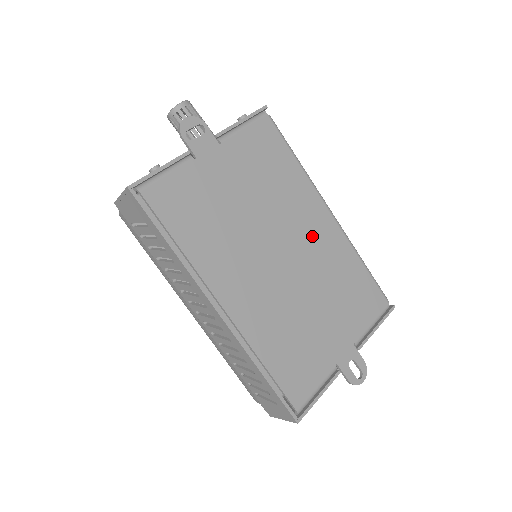
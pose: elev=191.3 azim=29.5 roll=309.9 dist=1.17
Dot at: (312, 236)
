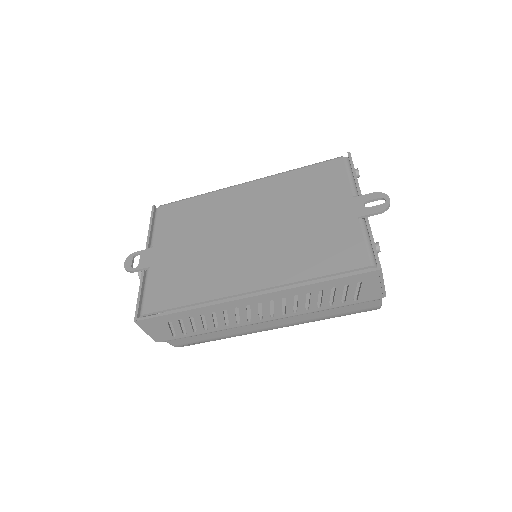
Dot at: (251, 203)
